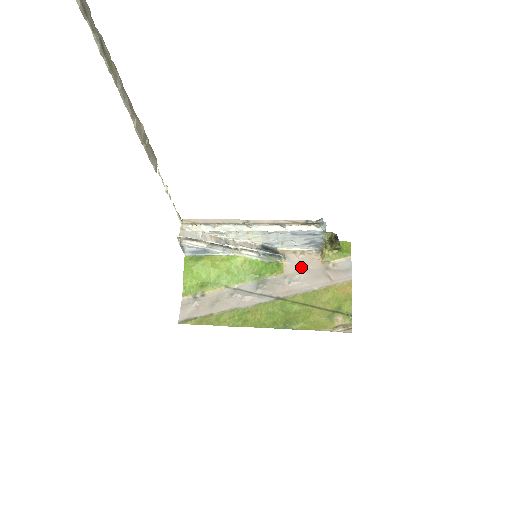
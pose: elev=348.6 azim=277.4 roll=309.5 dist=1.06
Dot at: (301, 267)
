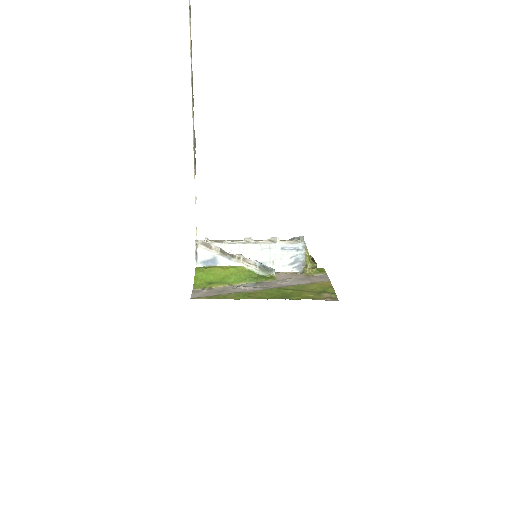
Dot at: (289, 277)
